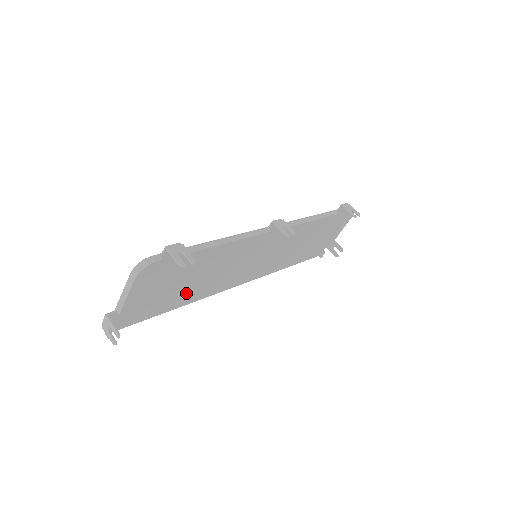
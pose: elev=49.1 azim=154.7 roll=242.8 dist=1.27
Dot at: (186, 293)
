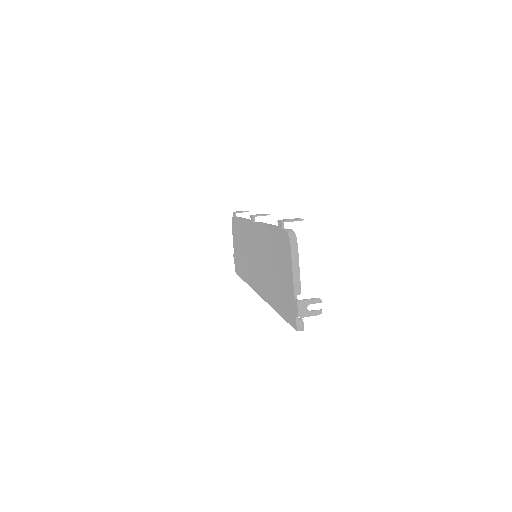
Dot at: (274, 290)
